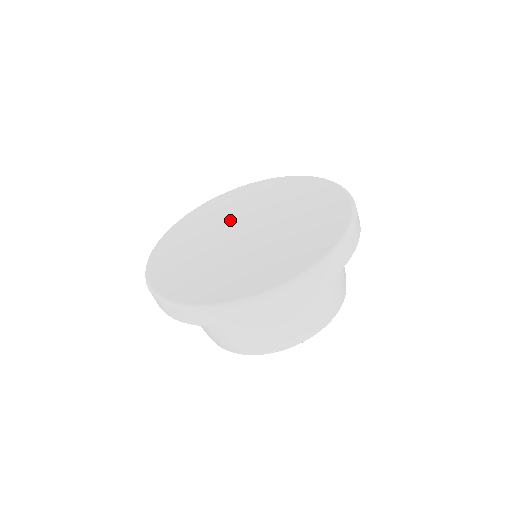
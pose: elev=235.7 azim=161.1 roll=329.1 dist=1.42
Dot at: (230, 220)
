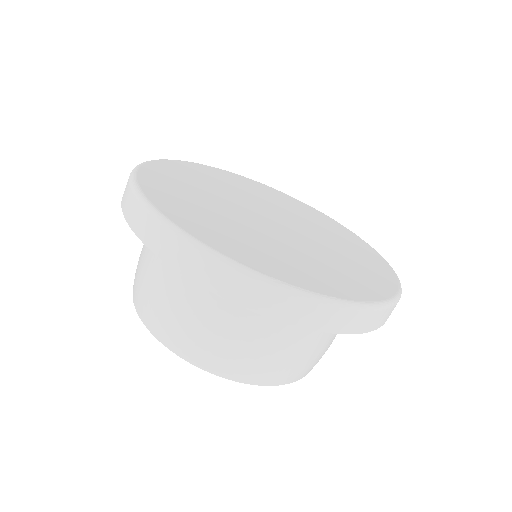
Dot at: (238, 198)
